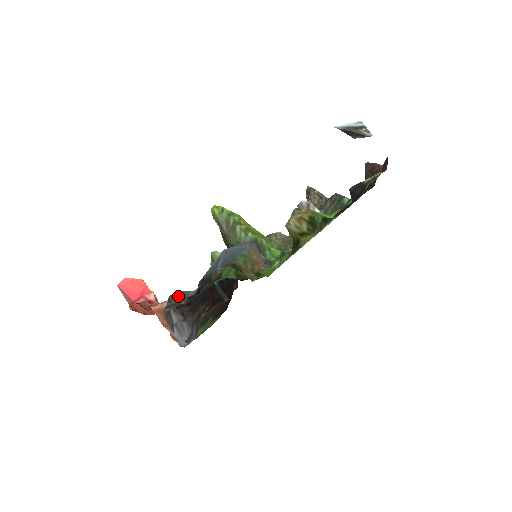
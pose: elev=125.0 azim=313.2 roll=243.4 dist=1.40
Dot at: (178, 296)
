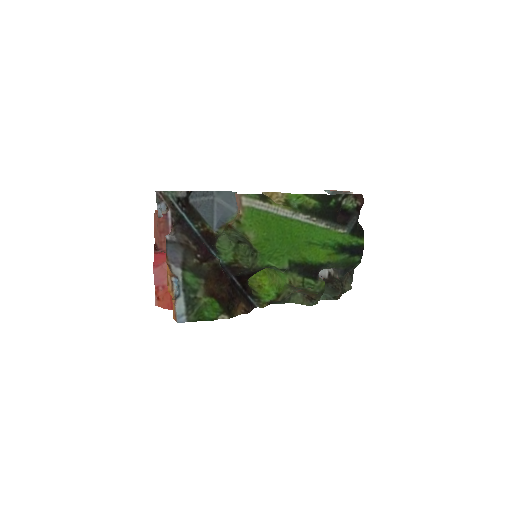
Dot at: (171, 194)
